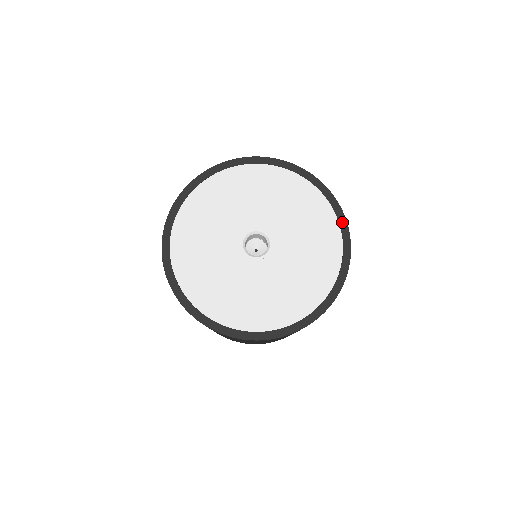
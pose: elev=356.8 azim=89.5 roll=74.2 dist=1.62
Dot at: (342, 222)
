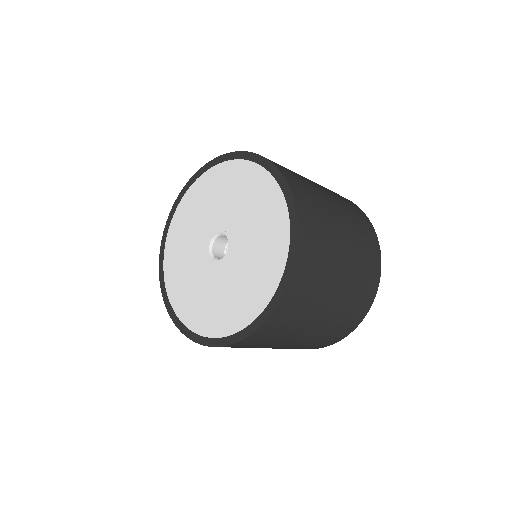
Dot at: (282, 183)
